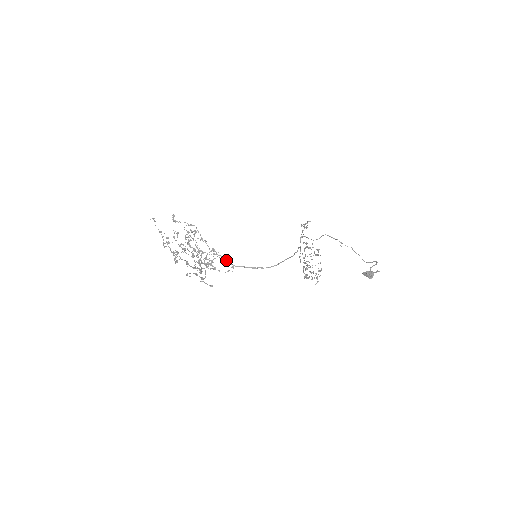
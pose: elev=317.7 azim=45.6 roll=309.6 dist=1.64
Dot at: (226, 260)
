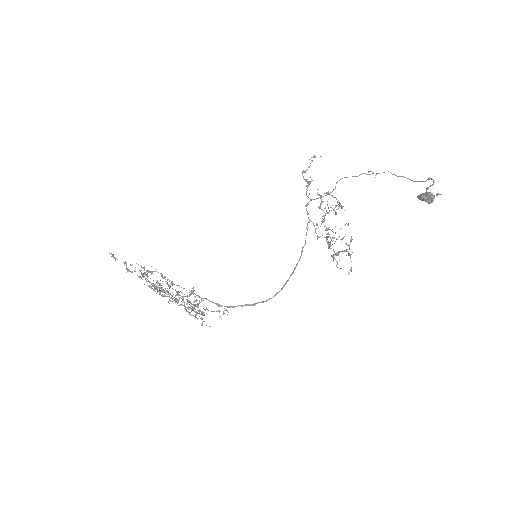
Dot at: occluded
